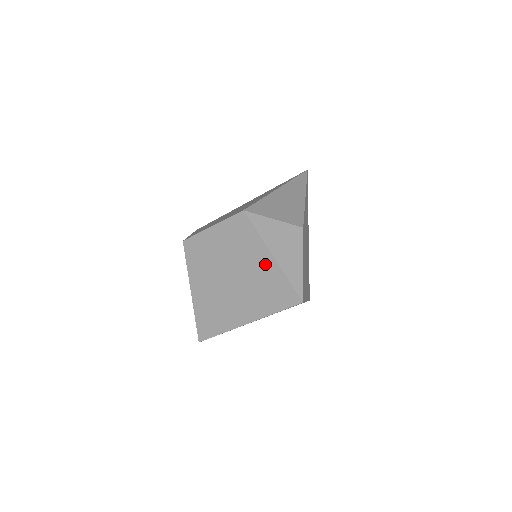
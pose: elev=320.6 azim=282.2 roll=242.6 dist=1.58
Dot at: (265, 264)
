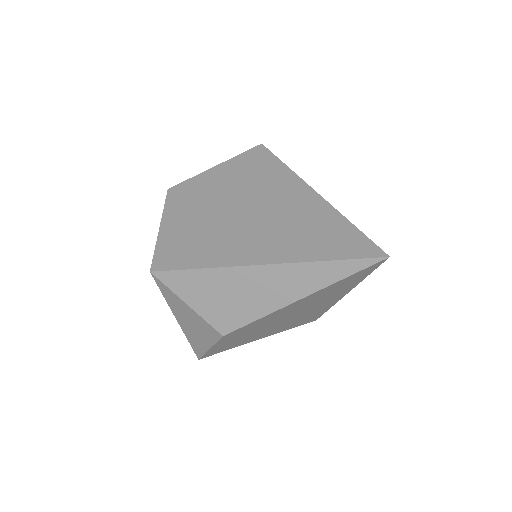
Dot at: occluded
